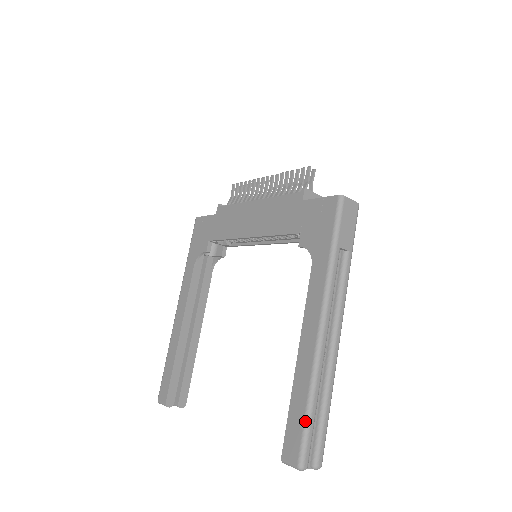
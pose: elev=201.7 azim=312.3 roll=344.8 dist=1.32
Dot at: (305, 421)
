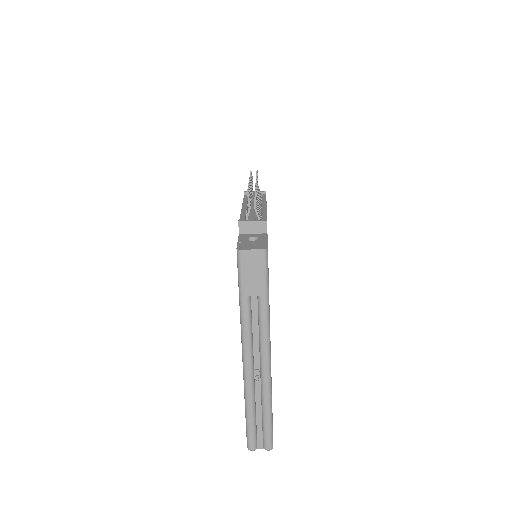
Dot at: (246, 422)
